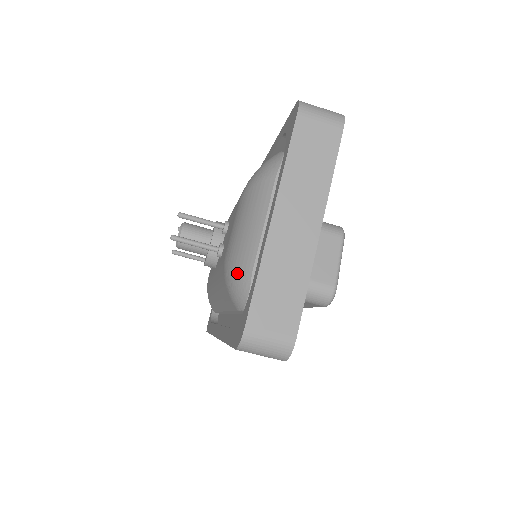
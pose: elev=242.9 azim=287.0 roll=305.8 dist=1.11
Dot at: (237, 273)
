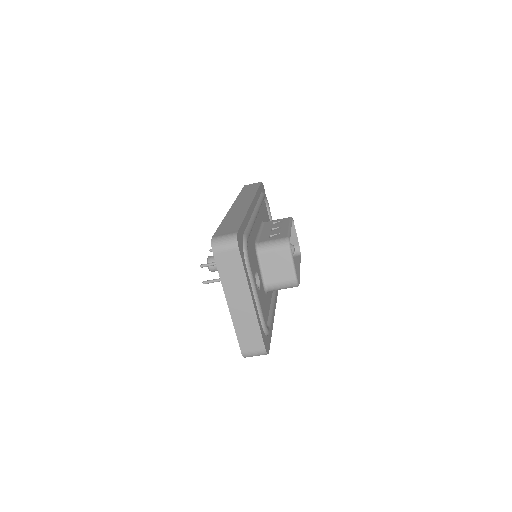
Dot at: occluded
